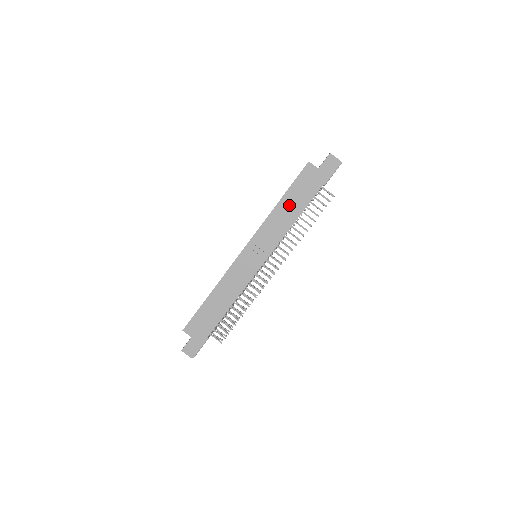
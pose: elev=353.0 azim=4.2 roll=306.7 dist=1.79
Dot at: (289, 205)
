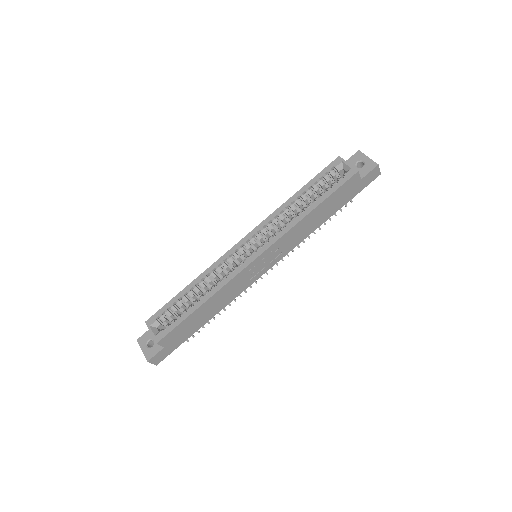
Dot at: (319, 214)
